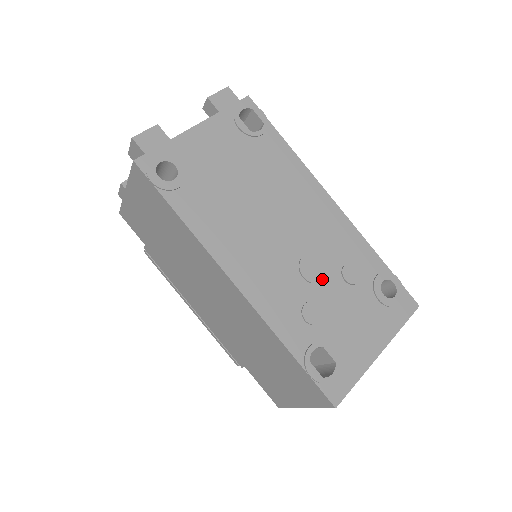
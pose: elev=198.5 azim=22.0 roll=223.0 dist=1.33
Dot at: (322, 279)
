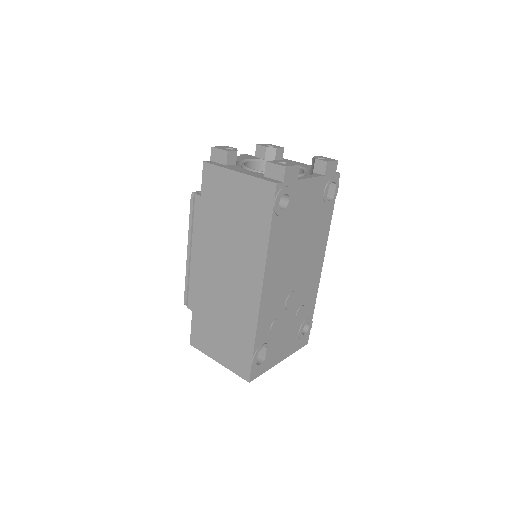
Dot at: (291, 309)
